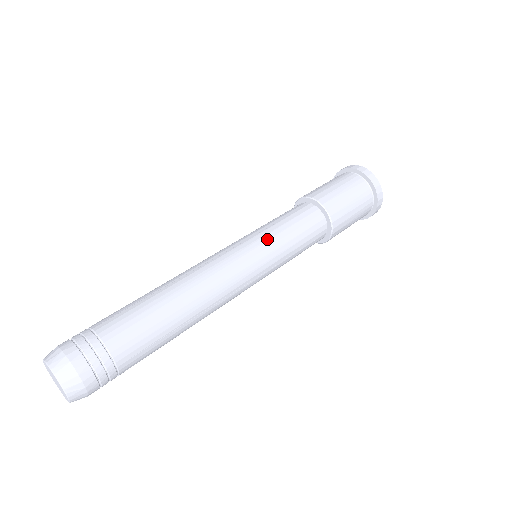
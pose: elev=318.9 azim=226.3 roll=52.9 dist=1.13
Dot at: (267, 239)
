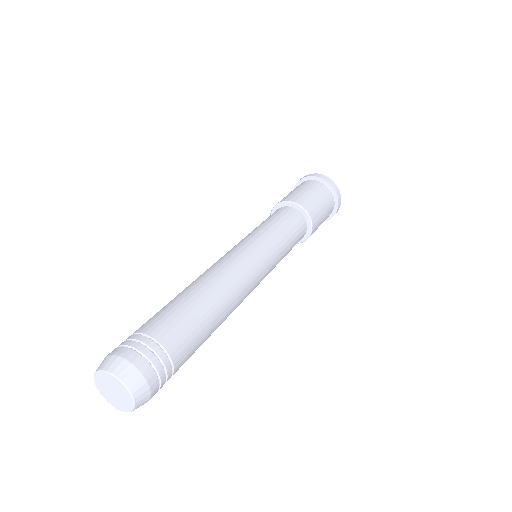
Dot at: (251, 234)
